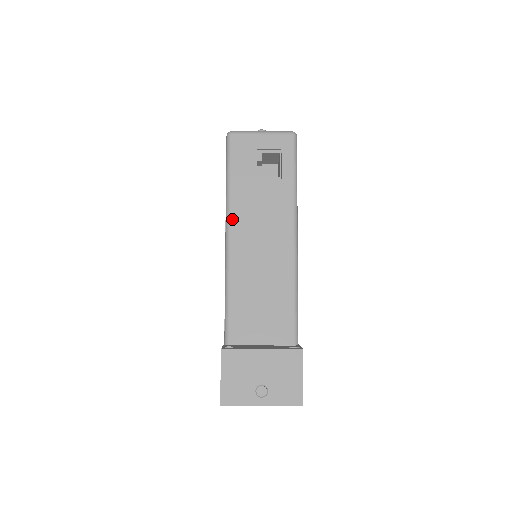
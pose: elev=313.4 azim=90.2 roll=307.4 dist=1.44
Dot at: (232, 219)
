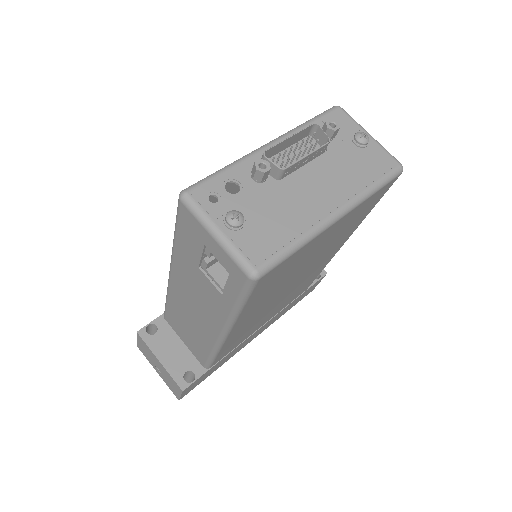
Dot at: (173, 267)
